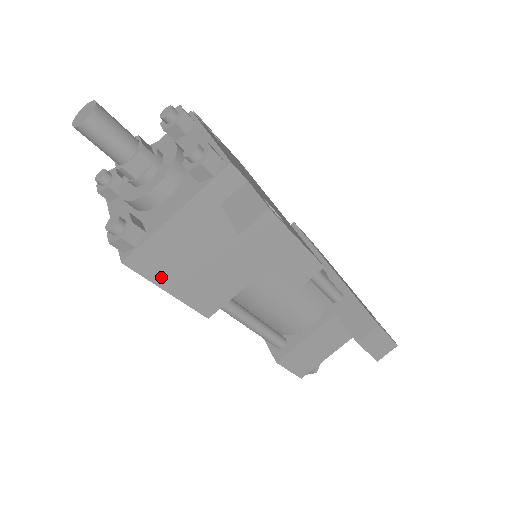
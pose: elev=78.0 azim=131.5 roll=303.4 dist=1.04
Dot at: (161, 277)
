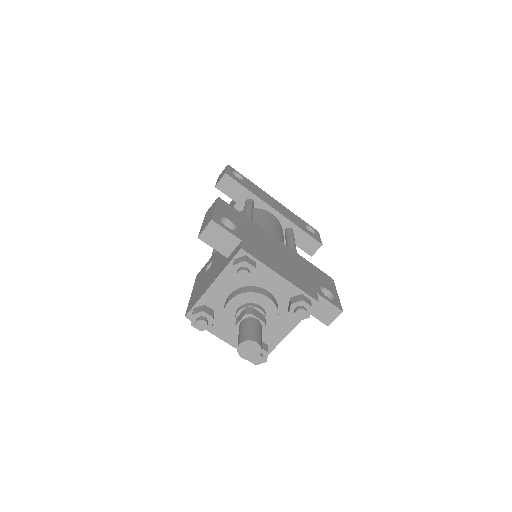
Dot at: occluded
